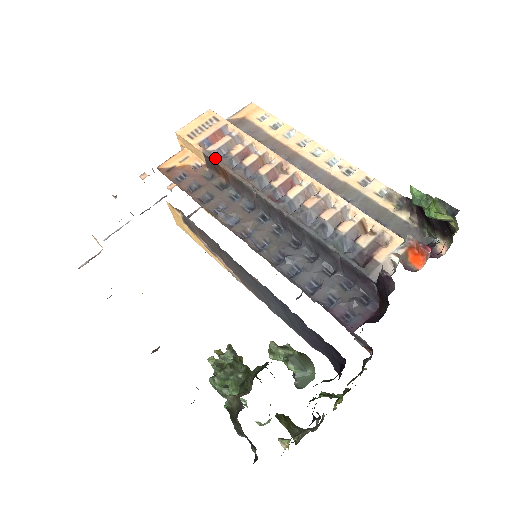
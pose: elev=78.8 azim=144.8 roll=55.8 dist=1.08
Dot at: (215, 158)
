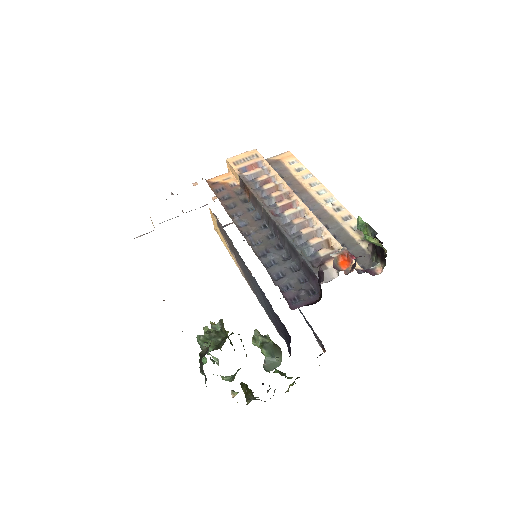
Dot at: (245, 180)
